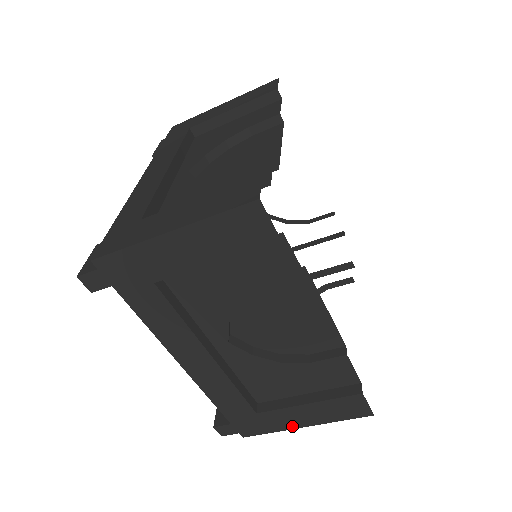
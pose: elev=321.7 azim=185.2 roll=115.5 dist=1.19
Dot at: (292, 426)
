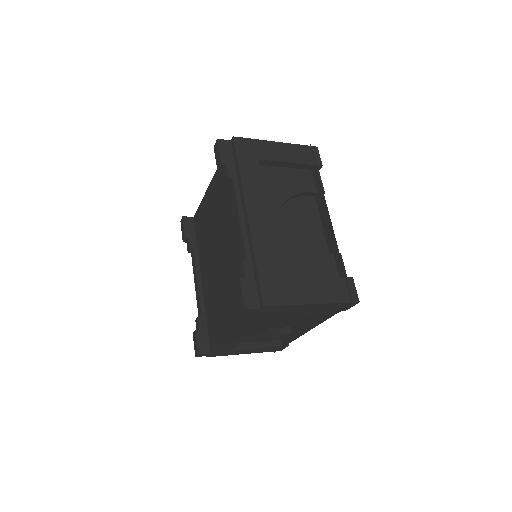
Dot at: occluded
